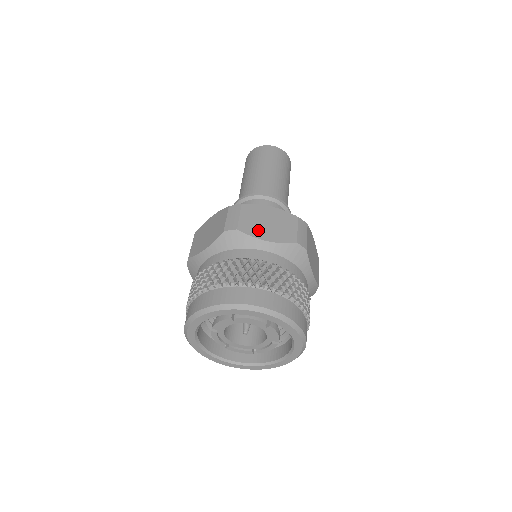
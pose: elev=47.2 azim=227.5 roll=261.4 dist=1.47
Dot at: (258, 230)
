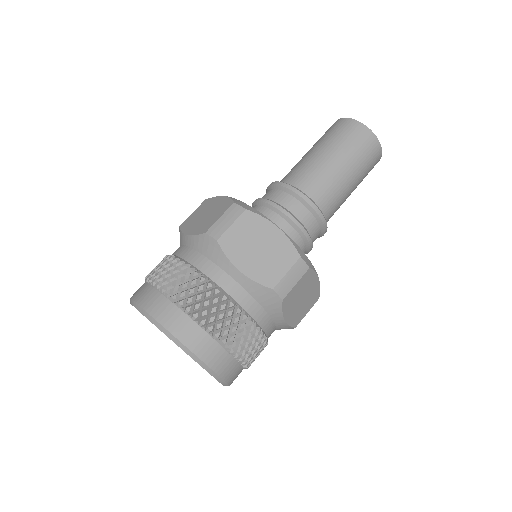
Dot at: (240, 252)
